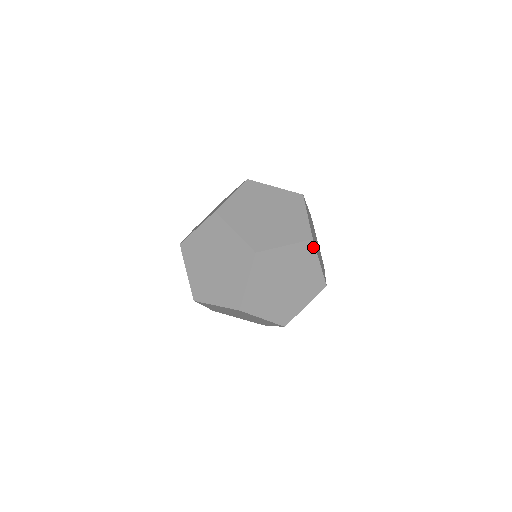
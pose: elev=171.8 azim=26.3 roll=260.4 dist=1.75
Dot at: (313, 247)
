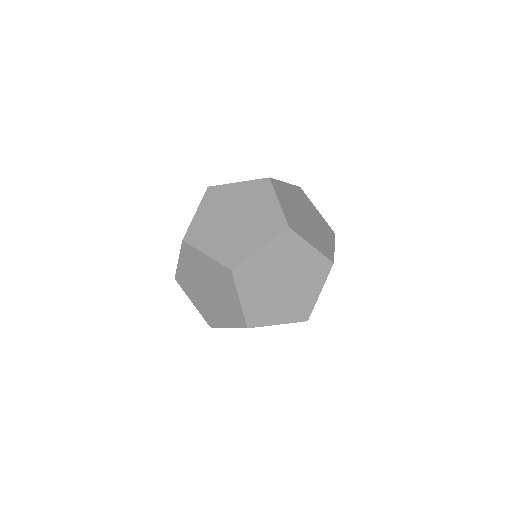
Dot at: (328, 271)
